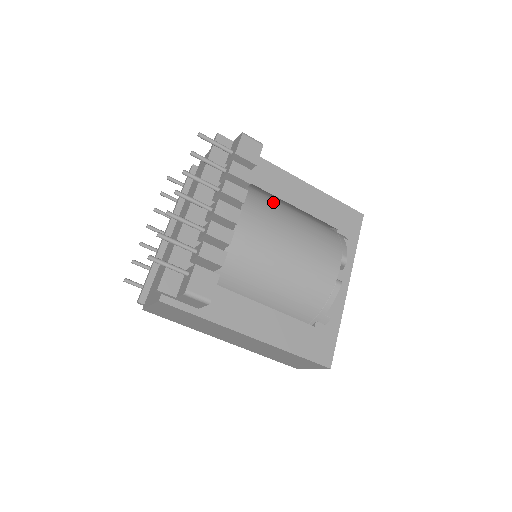
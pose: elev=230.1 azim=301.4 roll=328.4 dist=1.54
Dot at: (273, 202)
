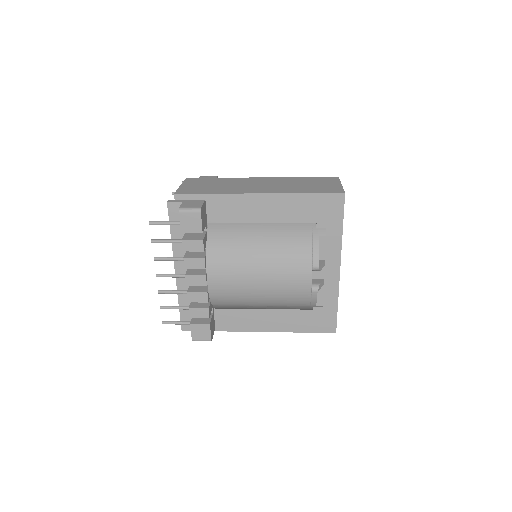
Dot at: (237, 241)
